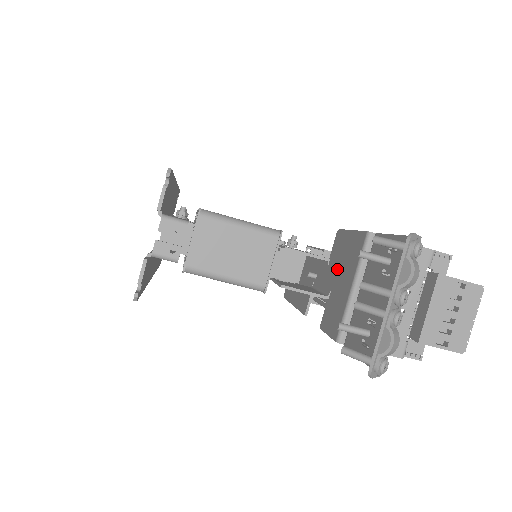
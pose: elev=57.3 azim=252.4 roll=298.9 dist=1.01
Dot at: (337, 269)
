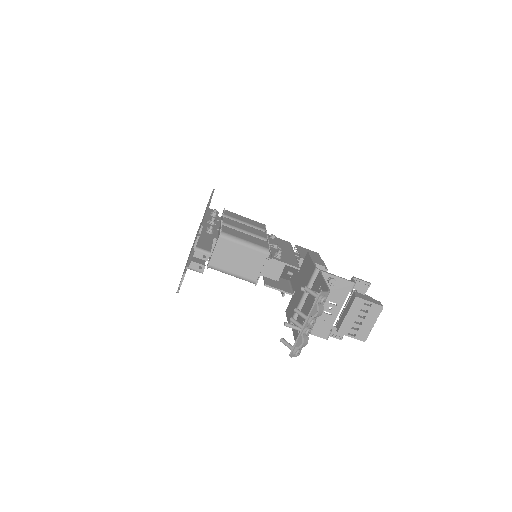
Dot at: (300, 280)
